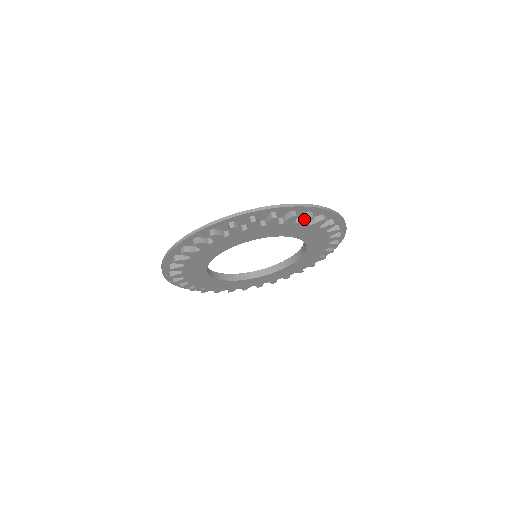
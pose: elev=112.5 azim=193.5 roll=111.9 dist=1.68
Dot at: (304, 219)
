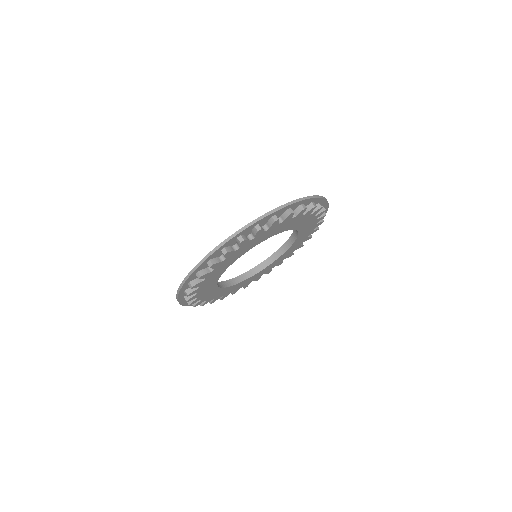
Dot at: (317, 210)
